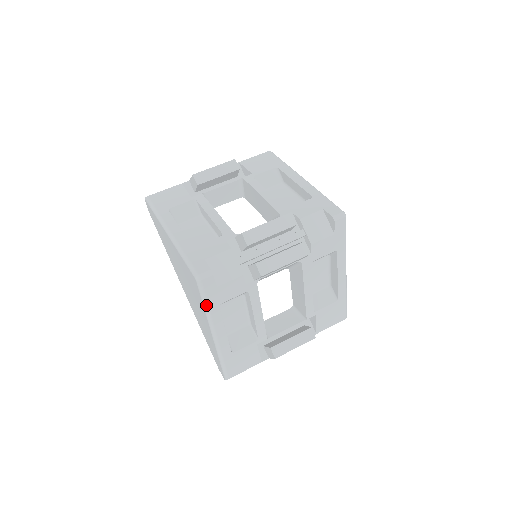
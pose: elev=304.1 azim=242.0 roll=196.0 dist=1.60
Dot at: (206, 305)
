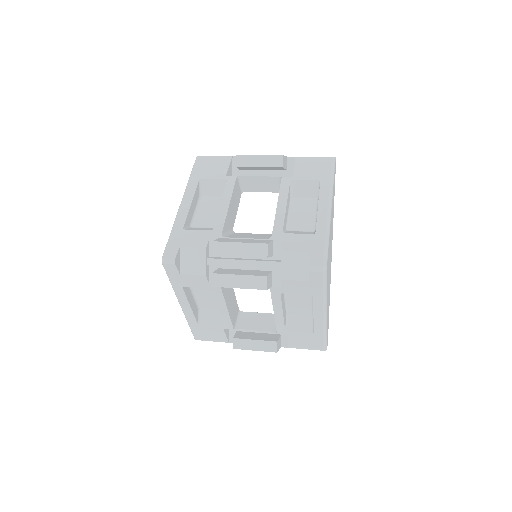
Dot at: (171, 282)
